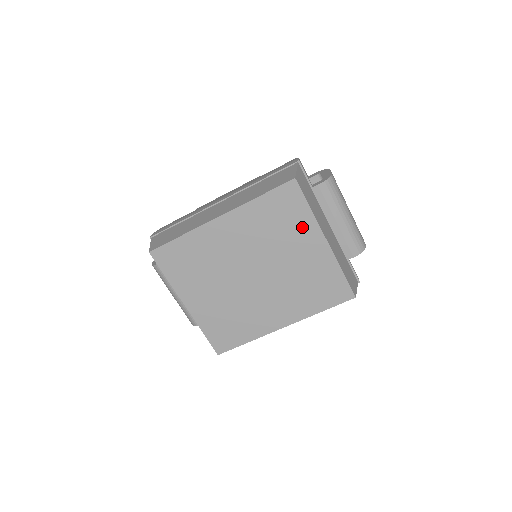
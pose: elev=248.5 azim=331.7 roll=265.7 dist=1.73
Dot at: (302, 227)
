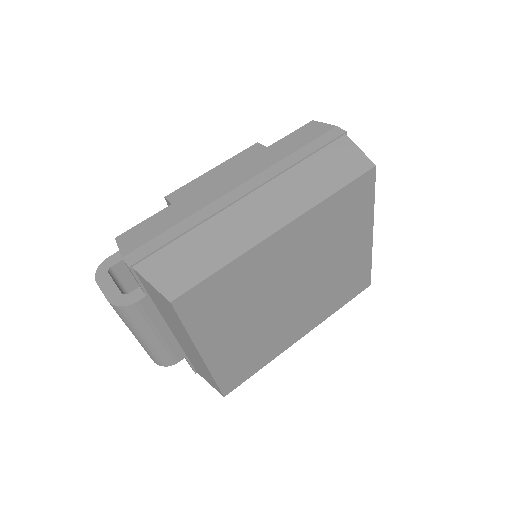
Dot at: (359, 223)
